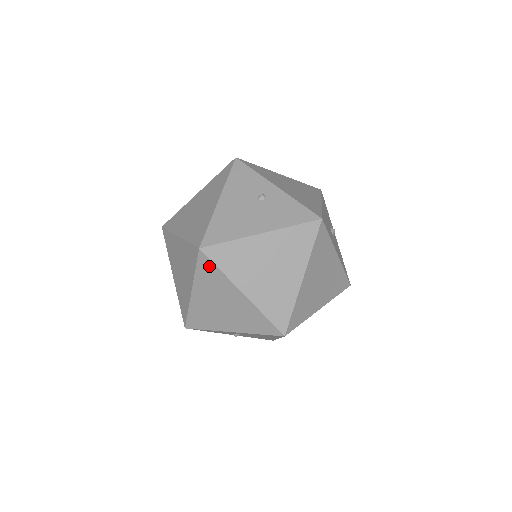
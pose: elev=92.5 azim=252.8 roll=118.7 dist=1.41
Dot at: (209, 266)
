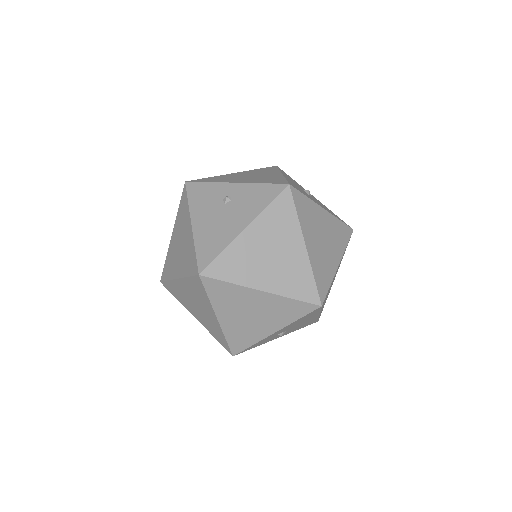
Dot at: (217, 285)
